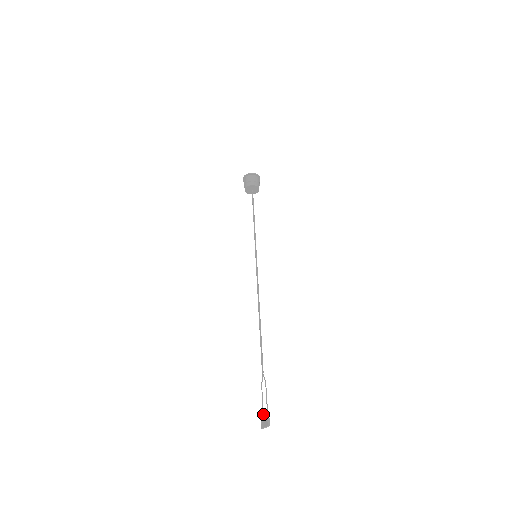
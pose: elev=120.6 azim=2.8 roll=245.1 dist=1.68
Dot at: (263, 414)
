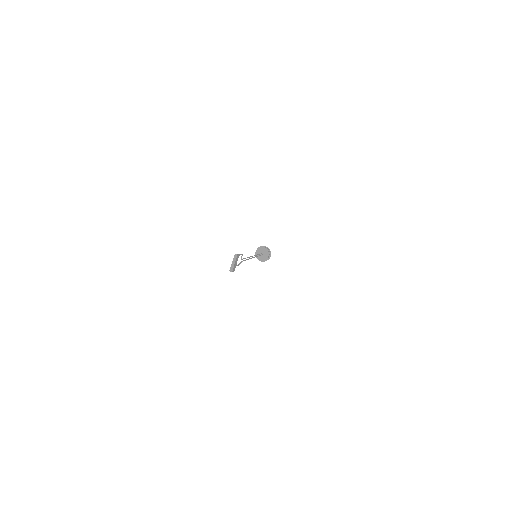
Dot at: occluded
